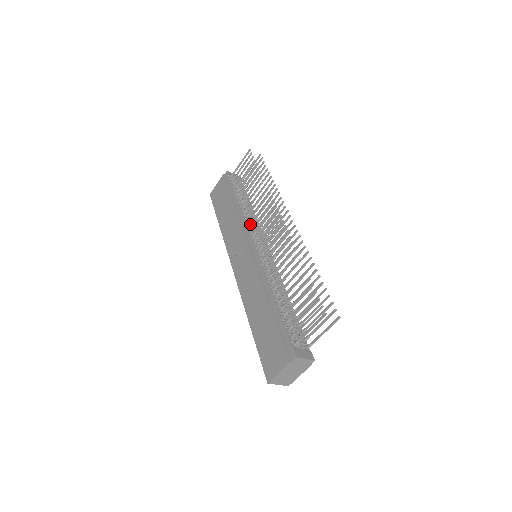
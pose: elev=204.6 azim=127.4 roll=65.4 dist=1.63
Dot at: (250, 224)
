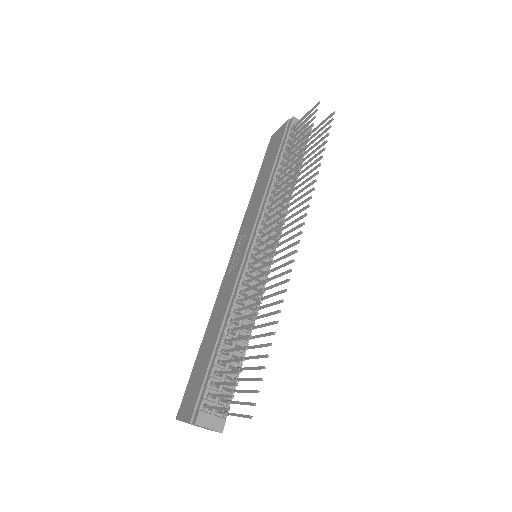
Dot at: (265, 213)
